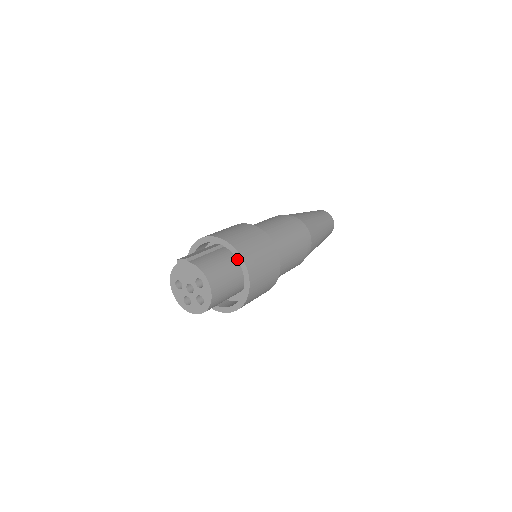
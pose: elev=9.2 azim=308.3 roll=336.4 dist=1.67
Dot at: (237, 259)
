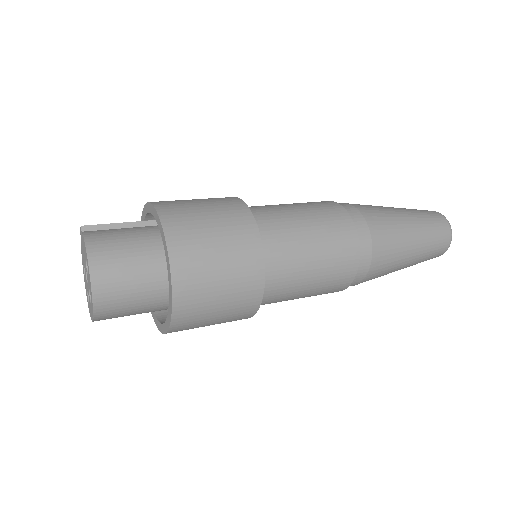
Dot at: (162, 238)
